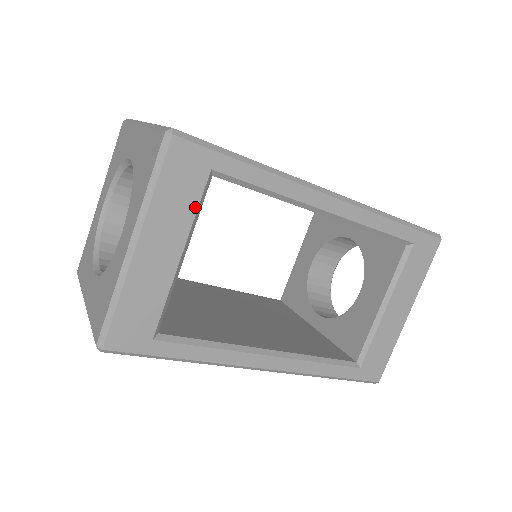
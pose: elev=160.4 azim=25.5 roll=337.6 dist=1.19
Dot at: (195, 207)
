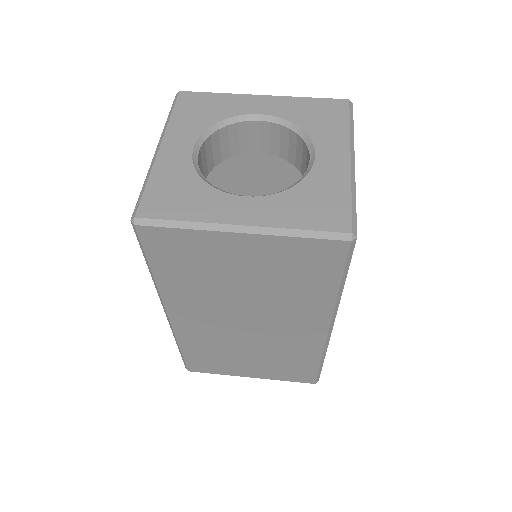
Dot at: occluded
